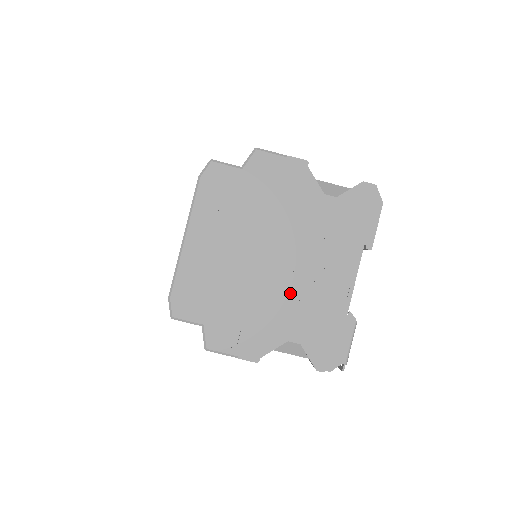
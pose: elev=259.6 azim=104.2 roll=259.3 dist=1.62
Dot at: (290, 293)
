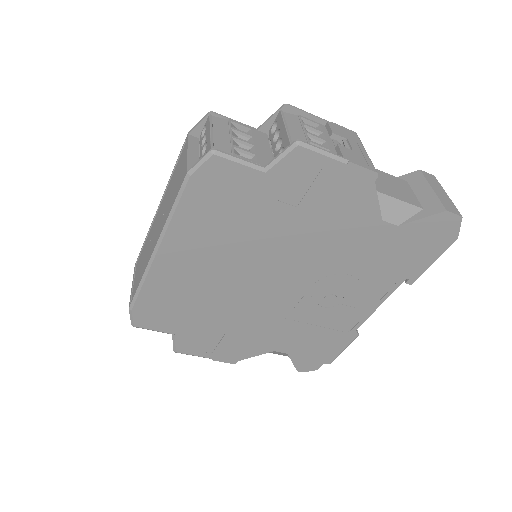
Dot at: (291, 315)
